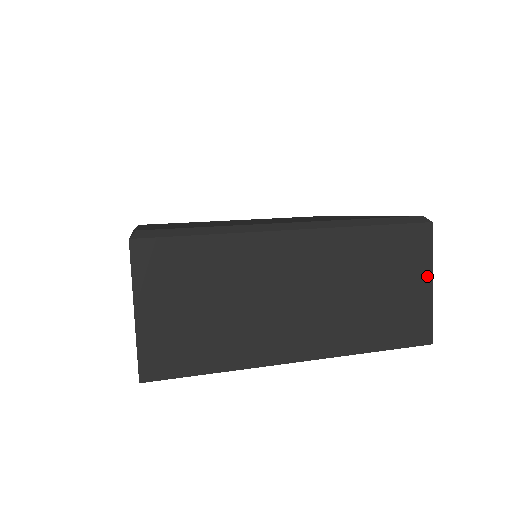
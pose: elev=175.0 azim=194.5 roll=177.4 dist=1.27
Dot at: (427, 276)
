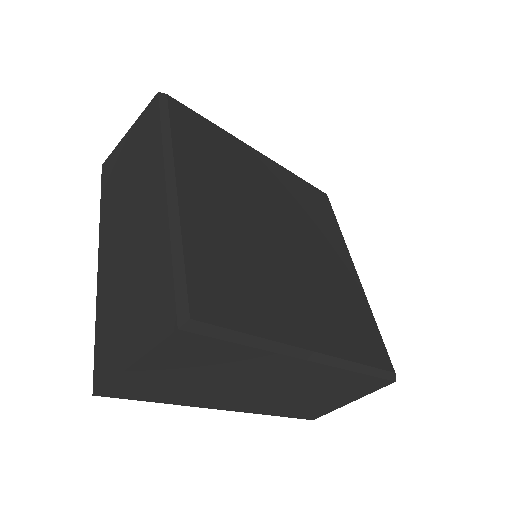
Dot at: (354, 399)
